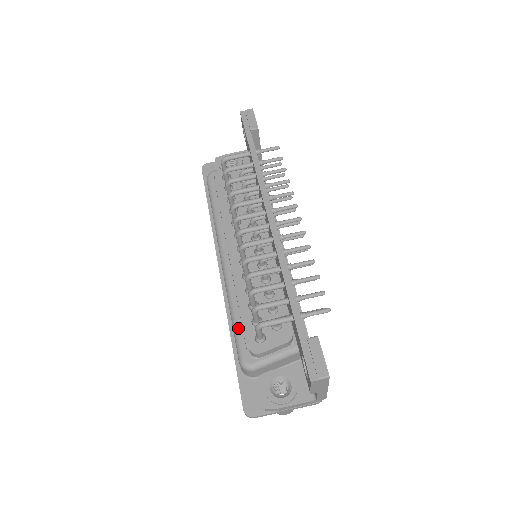
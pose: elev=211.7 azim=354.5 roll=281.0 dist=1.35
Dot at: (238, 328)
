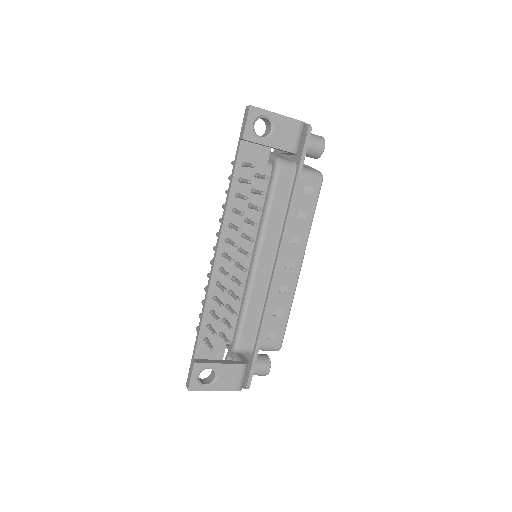
Dot at: occluded
